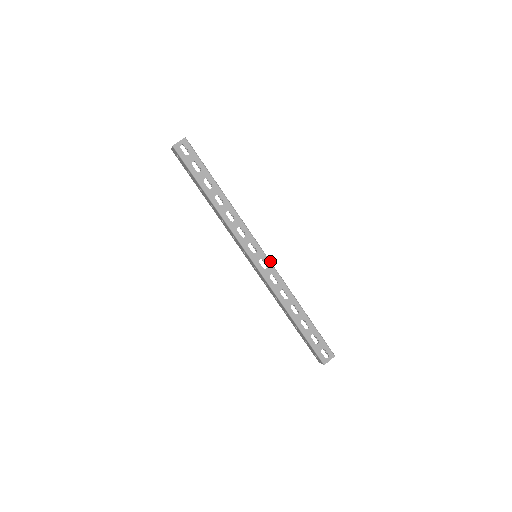
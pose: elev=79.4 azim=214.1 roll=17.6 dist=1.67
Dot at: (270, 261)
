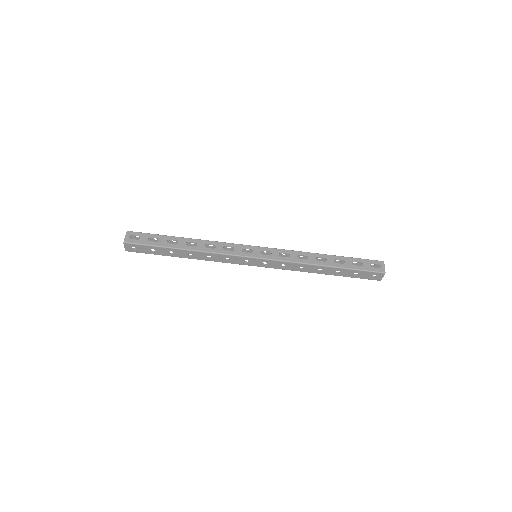
Dot at: (268, 248)
